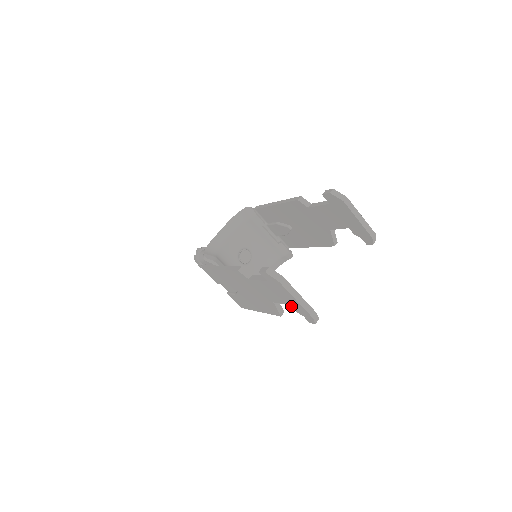
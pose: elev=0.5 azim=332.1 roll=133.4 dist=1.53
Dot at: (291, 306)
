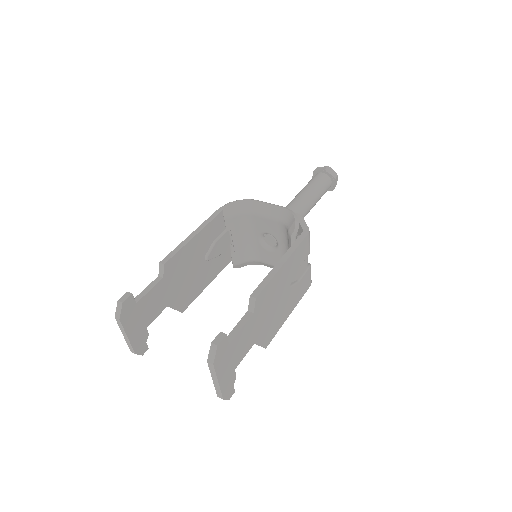
Dot at: occluded
